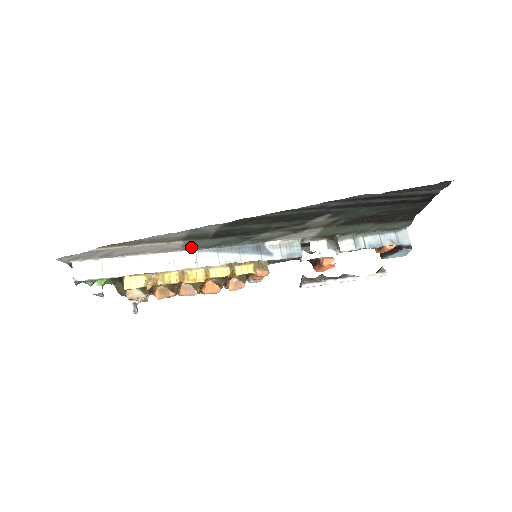
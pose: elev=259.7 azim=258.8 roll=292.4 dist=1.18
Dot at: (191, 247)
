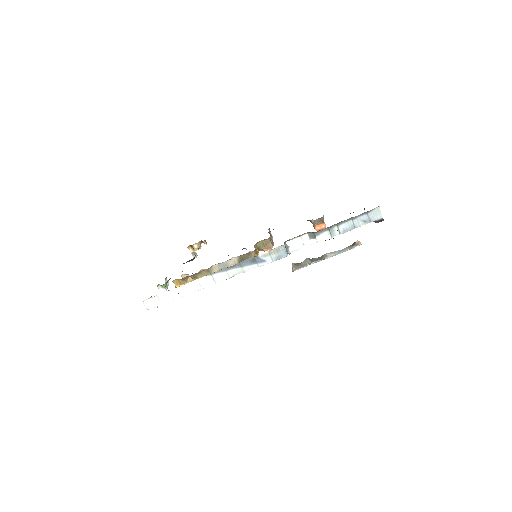
Dot at: occluded
